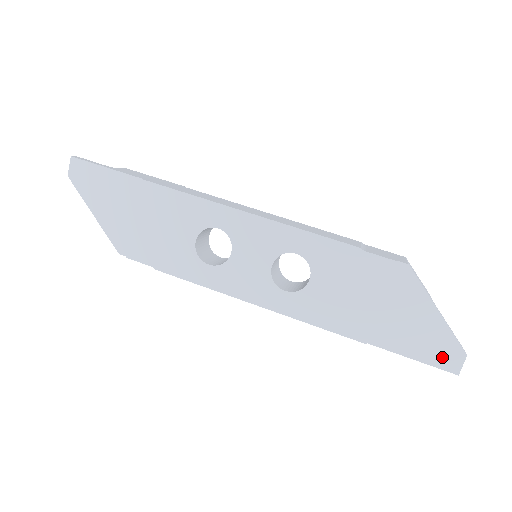
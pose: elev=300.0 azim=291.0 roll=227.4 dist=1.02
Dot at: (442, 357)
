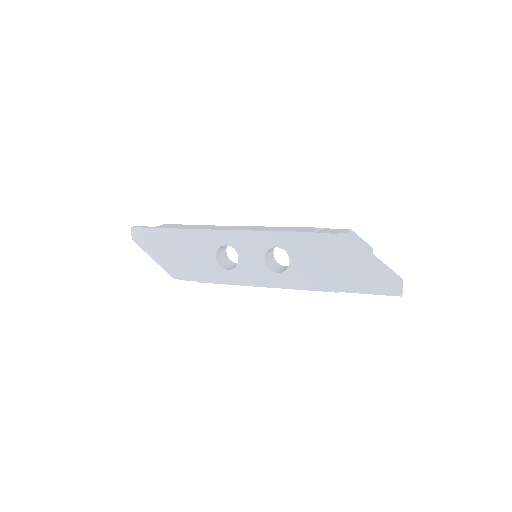
Dot at: (387, 287)
